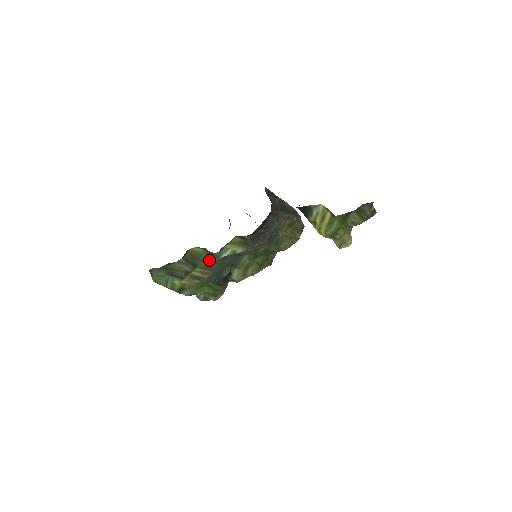
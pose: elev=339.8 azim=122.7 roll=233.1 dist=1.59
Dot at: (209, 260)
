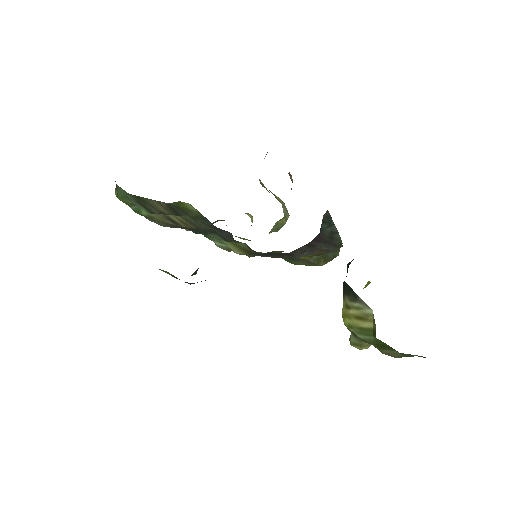
Dot at: (199, 220)
